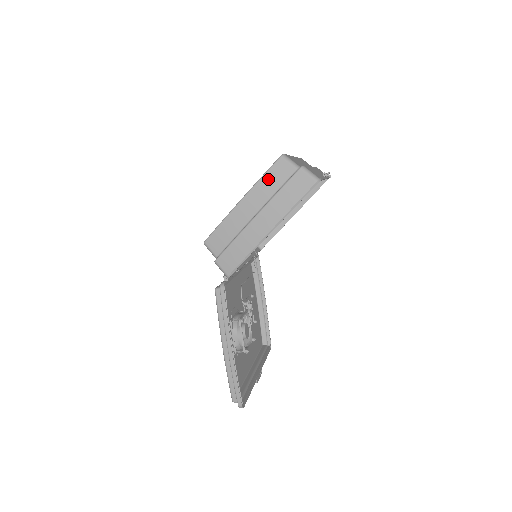
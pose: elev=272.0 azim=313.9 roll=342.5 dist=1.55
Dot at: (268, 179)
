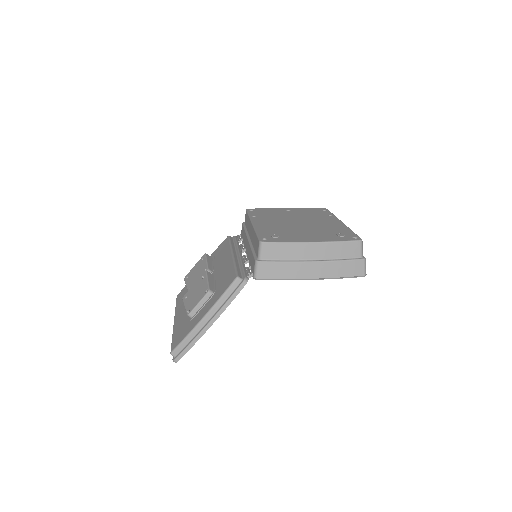
Dot at: (342, 247)
